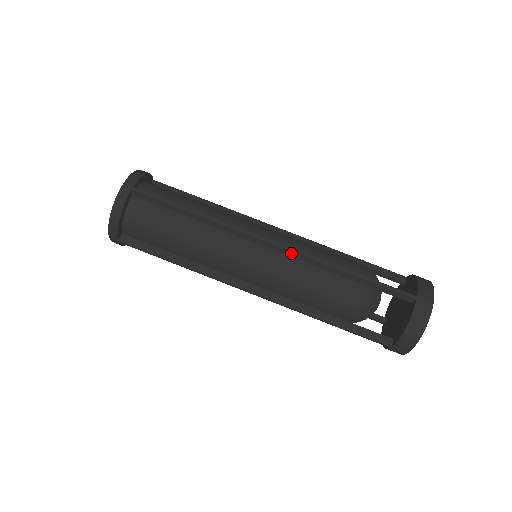
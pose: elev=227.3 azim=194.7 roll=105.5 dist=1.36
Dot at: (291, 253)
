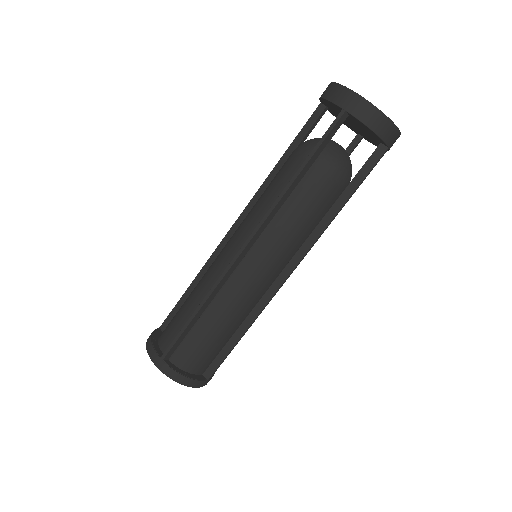
Dot at: (261, 229)
